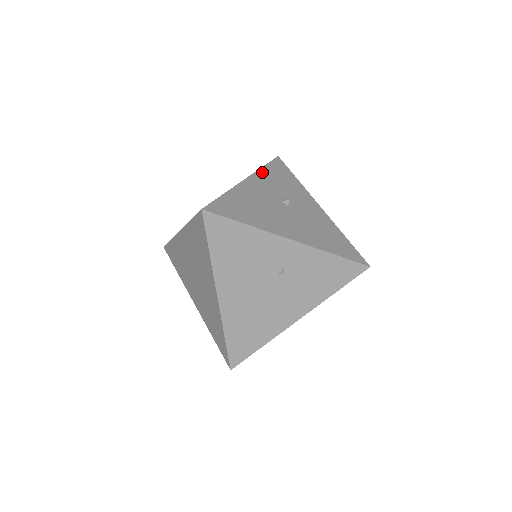
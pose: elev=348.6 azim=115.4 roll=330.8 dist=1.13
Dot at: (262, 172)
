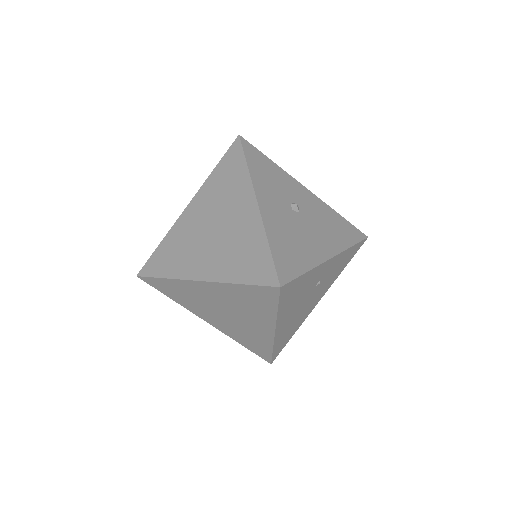
Dot at: (254, 177)
